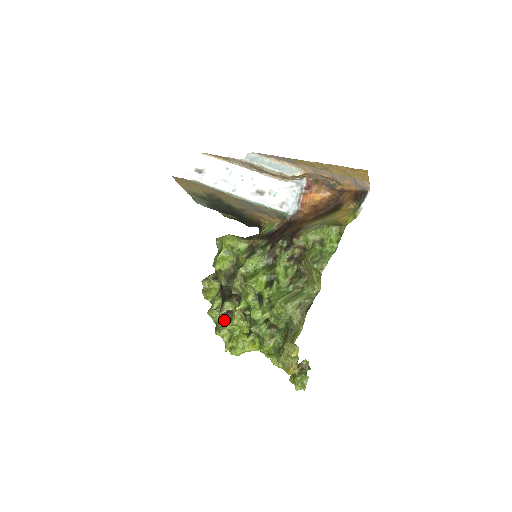
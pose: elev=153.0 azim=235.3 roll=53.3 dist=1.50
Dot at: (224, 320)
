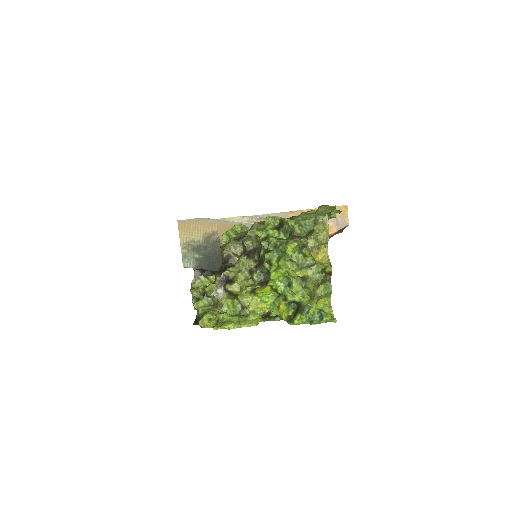
Dot at: (224, 283)
